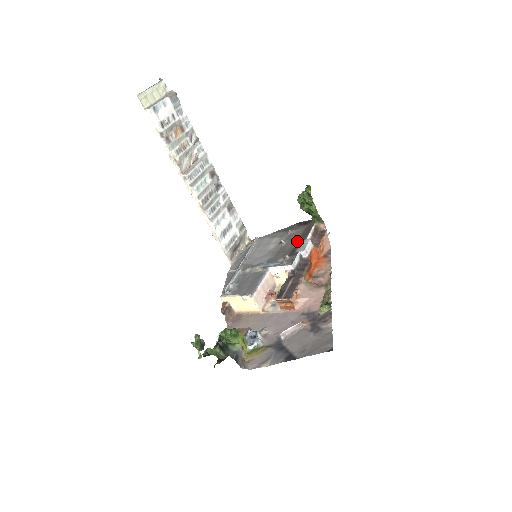
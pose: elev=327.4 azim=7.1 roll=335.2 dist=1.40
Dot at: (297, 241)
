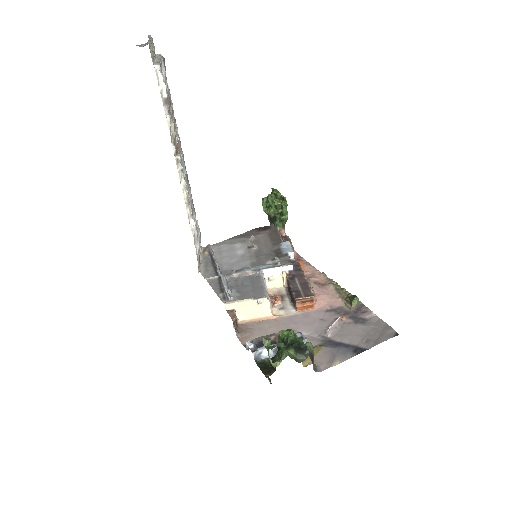
Dot at: (272, 244)
